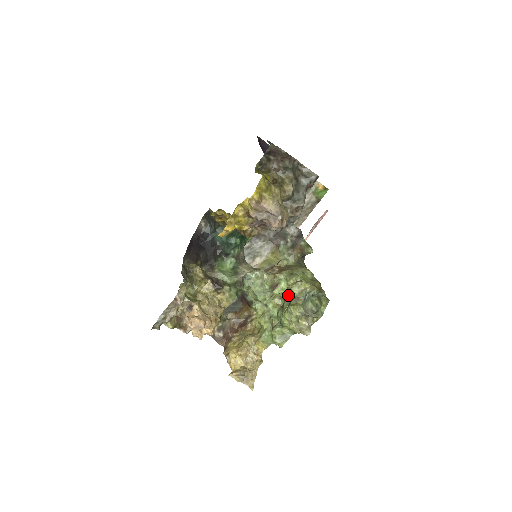
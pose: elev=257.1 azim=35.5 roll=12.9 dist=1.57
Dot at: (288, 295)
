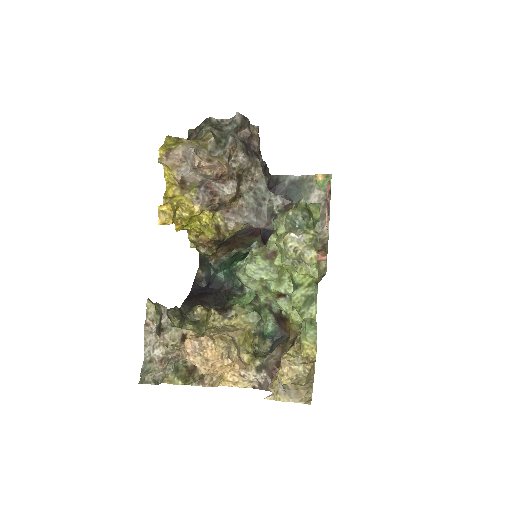
Dot at: occluded
